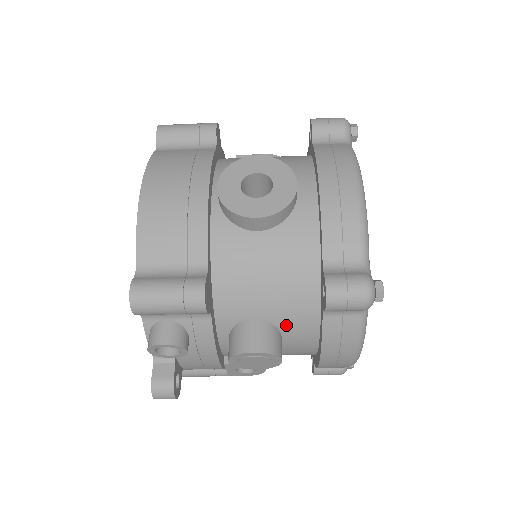
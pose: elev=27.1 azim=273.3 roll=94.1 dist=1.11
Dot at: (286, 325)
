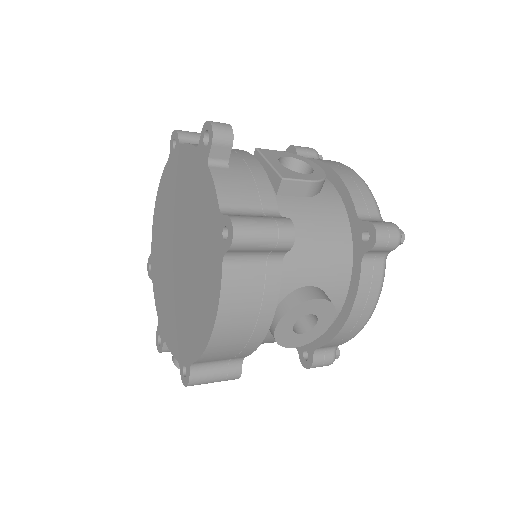
Dot at: occluded
